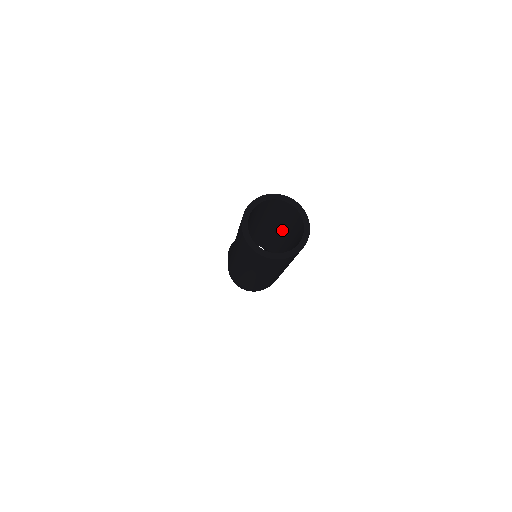
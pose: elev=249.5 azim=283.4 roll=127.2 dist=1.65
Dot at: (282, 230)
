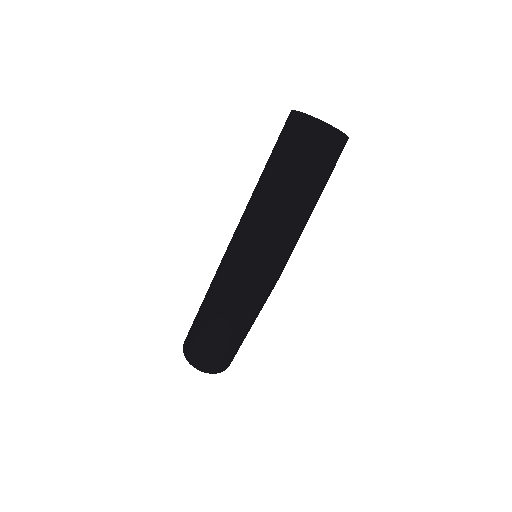
Dot at: occluded
